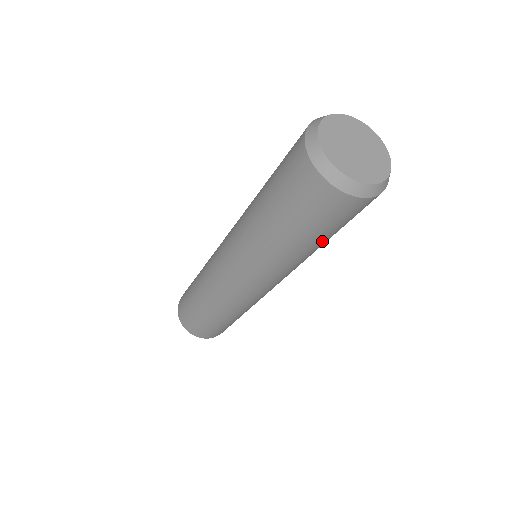
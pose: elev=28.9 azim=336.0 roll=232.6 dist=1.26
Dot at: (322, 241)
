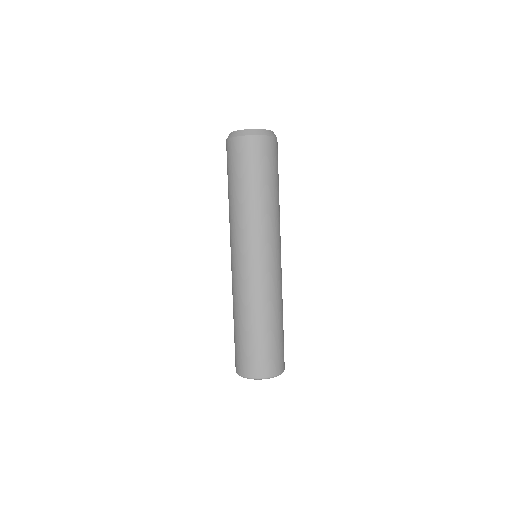
Dot at: (239, 186)
